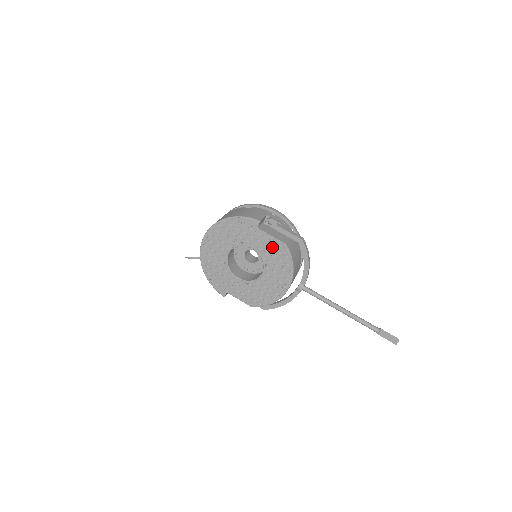
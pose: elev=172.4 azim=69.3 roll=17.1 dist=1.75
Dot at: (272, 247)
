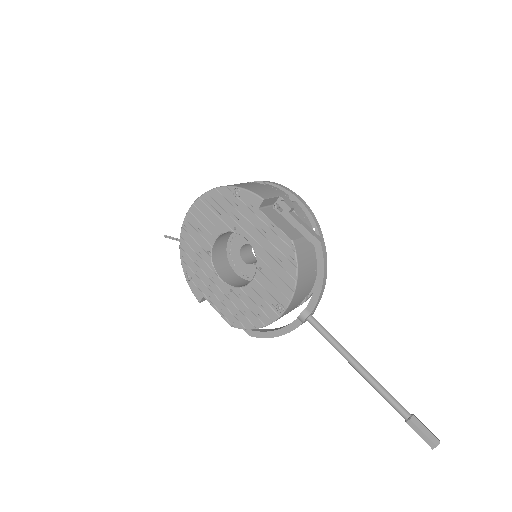
Dot at: (273, 242)
